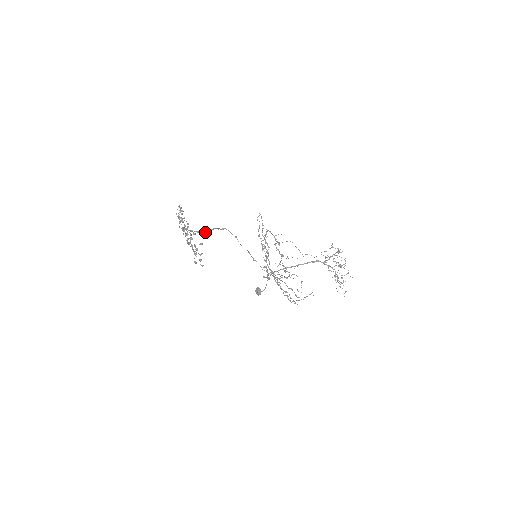
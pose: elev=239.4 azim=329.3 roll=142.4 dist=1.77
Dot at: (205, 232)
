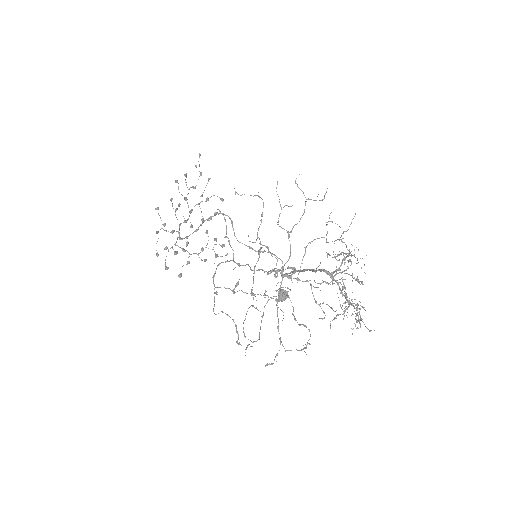
Dot at: (195, 231)
